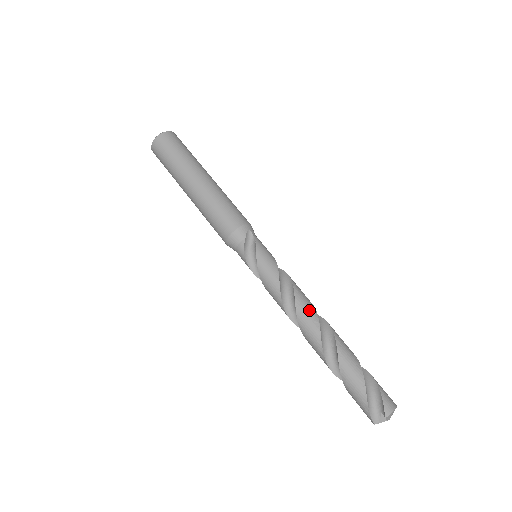
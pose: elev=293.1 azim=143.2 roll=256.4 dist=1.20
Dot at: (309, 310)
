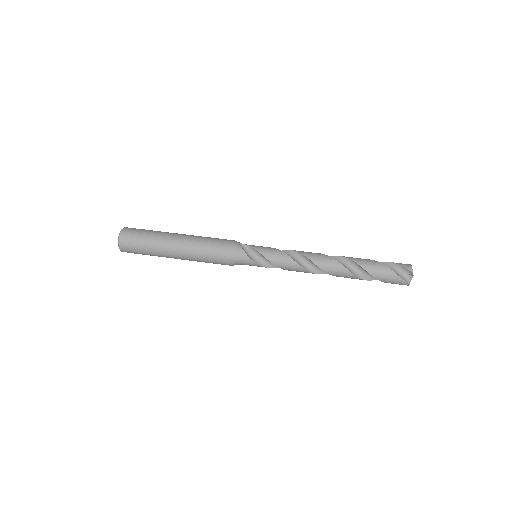
Dot at: (319, 255)
